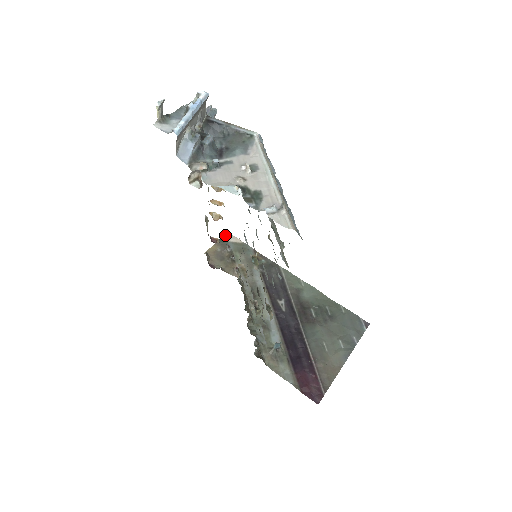
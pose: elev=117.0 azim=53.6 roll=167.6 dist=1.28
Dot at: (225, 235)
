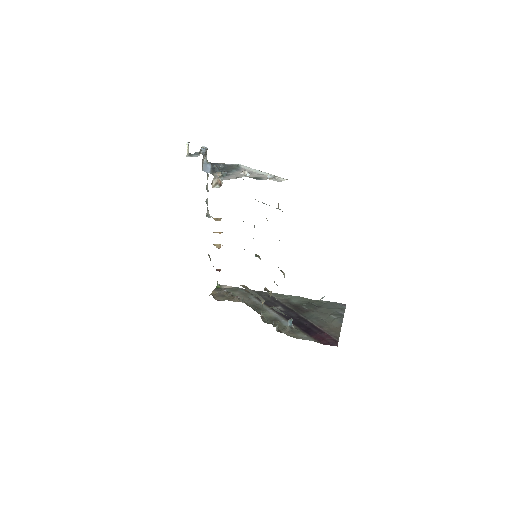
Dot at: (218, 285)
